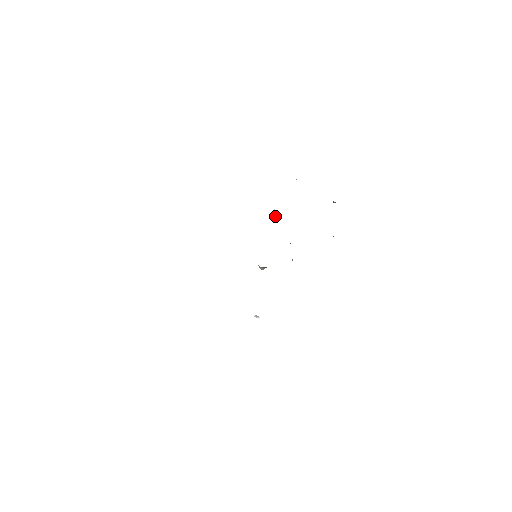
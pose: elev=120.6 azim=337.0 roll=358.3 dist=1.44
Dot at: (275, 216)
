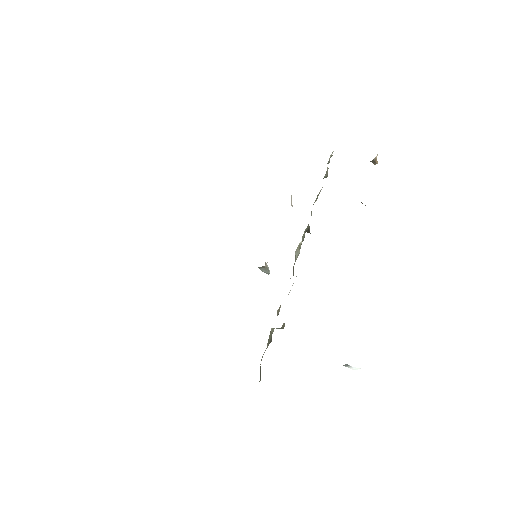
Dot at: occluded
